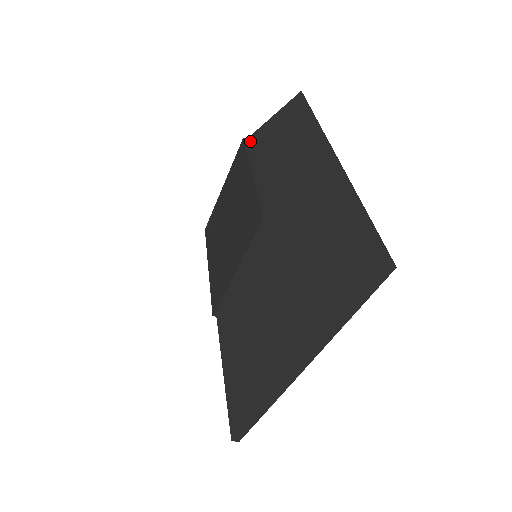
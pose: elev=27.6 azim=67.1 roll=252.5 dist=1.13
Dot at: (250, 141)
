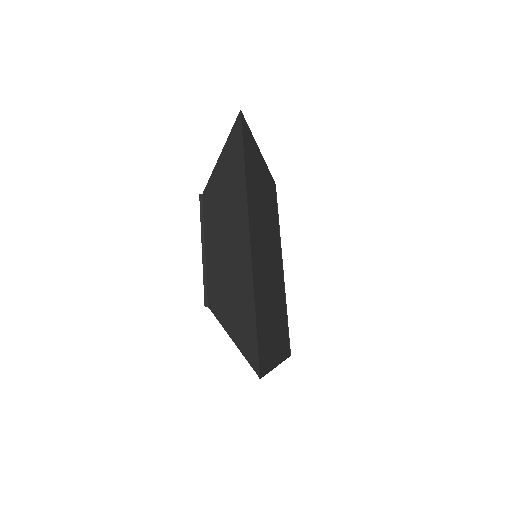
Dot at: (204, 198)
